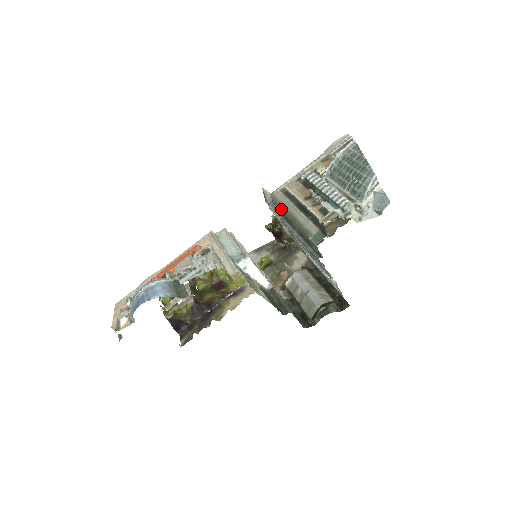
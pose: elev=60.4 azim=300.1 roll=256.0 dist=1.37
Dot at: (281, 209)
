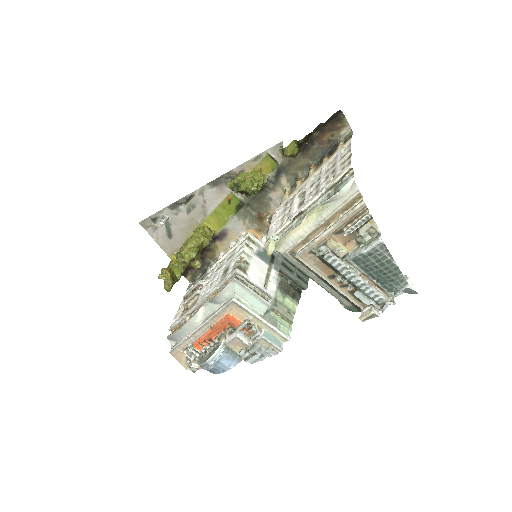
Dot at: occluded
